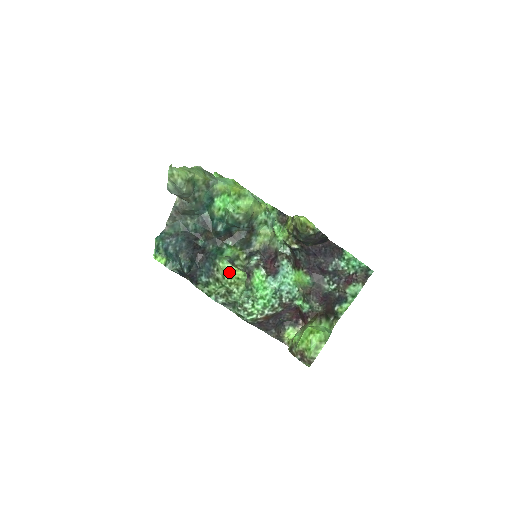
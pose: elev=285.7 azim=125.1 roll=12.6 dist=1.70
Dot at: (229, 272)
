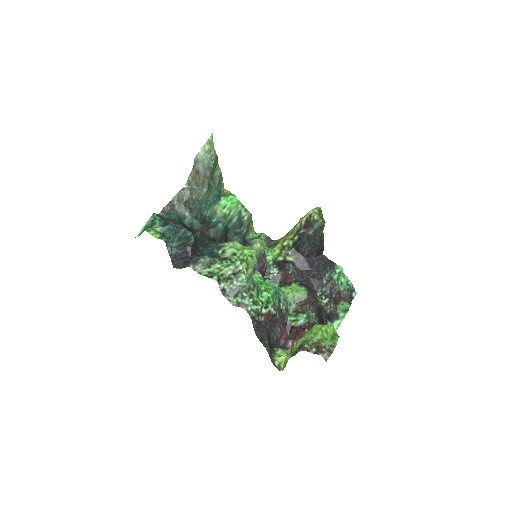
Dot at: (242, 249)
